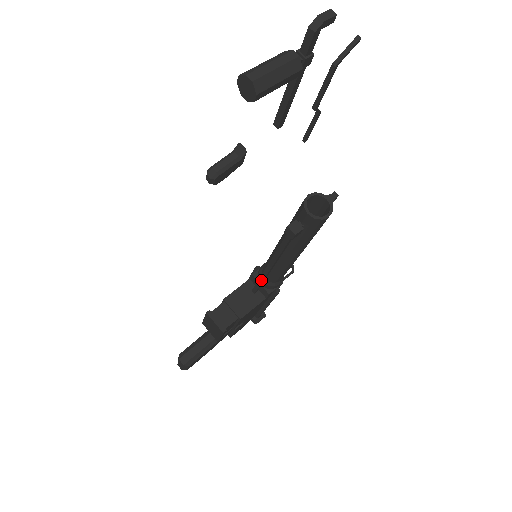
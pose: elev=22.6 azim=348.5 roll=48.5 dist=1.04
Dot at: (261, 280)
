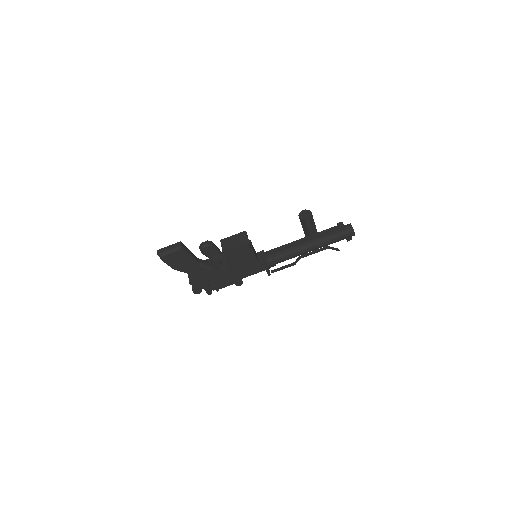
Dot at: (279, 248)
